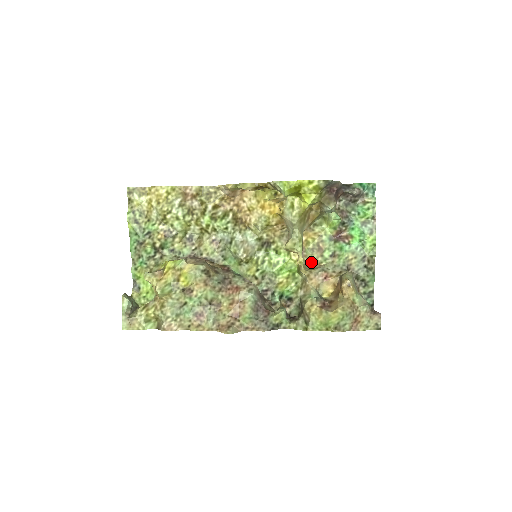
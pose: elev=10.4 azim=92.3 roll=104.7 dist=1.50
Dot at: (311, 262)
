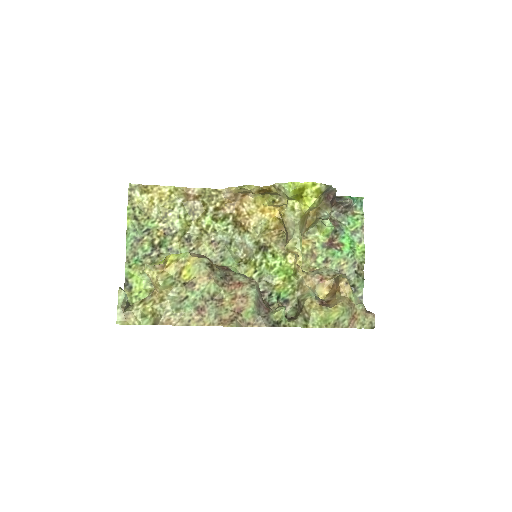
Dot at: (305, 267)
